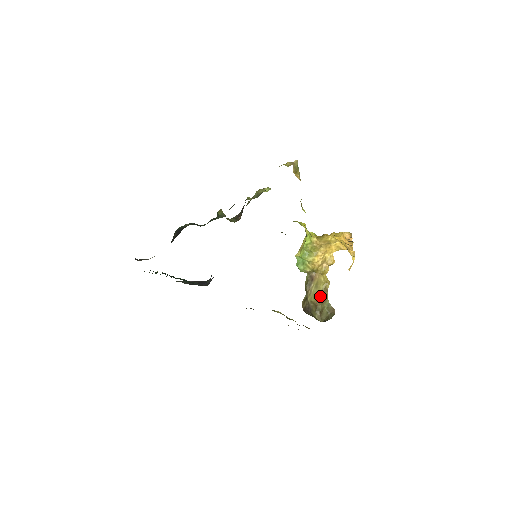
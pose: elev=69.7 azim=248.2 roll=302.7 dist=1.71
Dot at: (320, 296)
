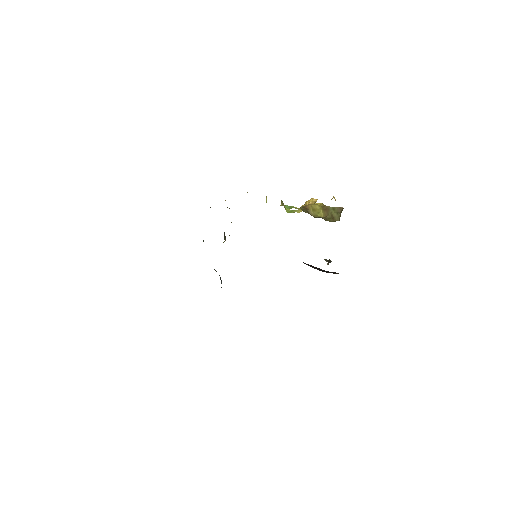
Dot at: (322, 213)
